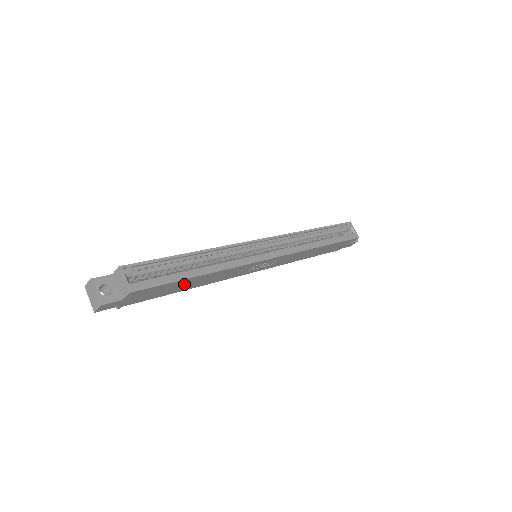
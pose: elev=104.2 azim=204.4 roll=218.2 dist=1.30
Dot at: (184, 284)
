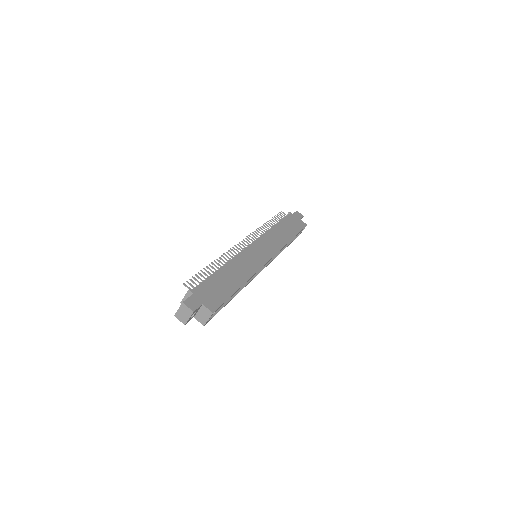
Dot at: occluded
